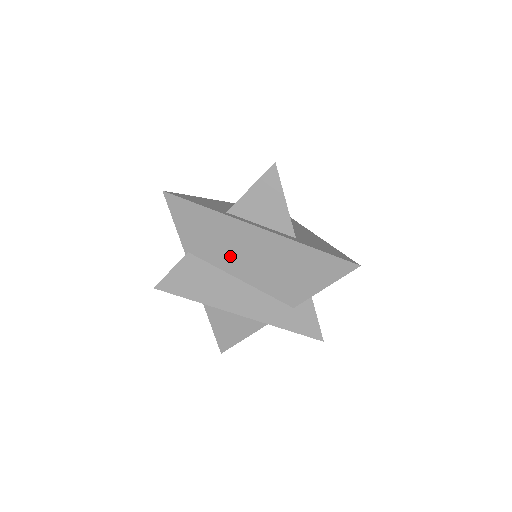
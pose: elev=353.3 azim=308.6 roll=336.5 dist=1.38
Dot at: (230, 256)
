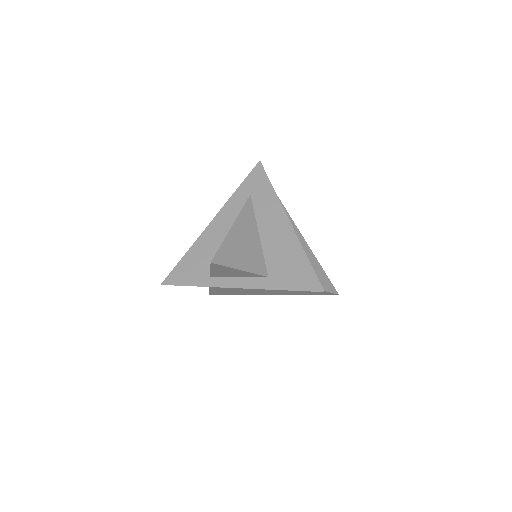
Dot at: occluded
